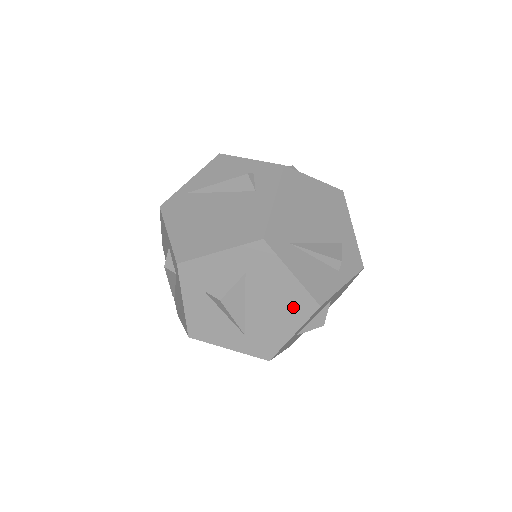
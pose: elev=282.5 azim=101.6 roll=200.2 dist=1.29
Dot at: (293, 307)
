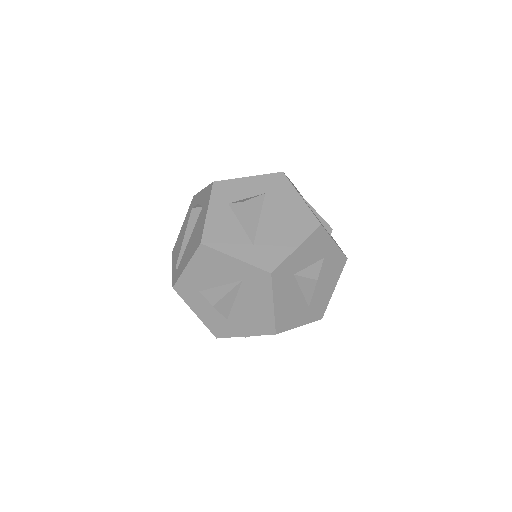
Dot at: (299, 223)
